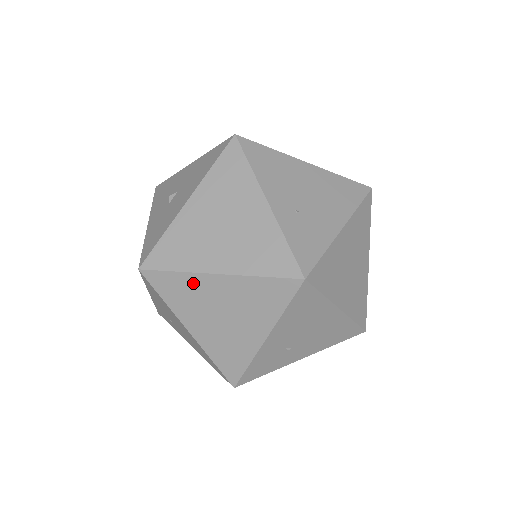
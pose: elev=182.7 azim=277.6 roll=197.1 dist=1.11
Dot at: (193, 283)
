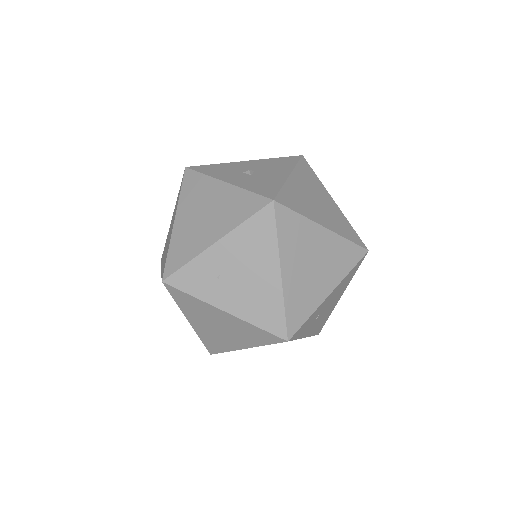
Dot at: (307, 229)
